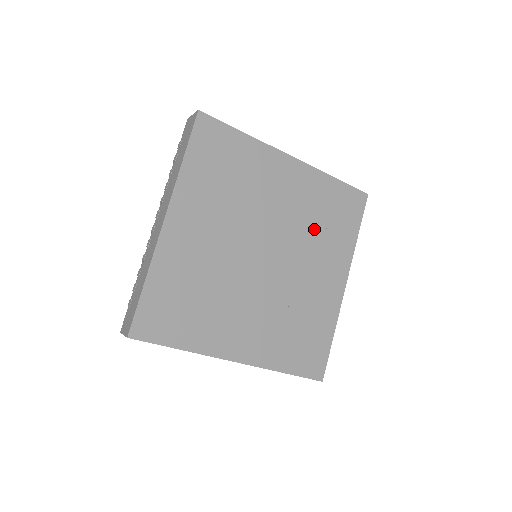
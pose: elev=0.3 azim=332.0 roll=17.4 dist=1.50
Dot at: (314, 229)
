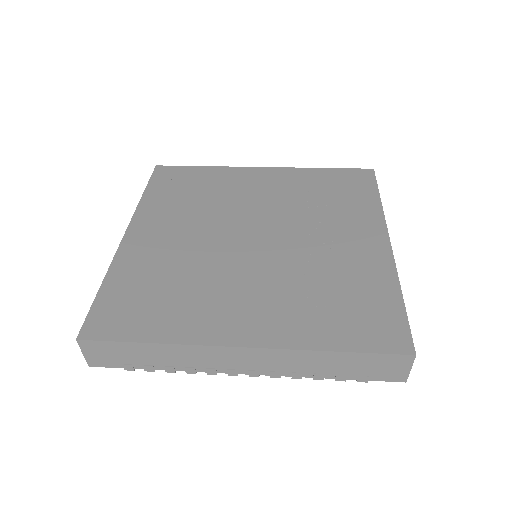
Dot at: (314, 206)
